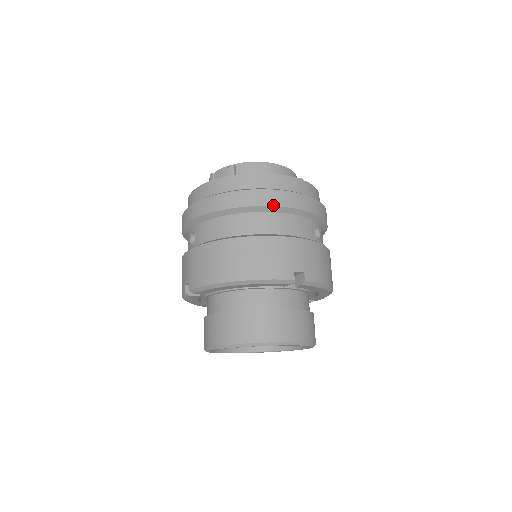
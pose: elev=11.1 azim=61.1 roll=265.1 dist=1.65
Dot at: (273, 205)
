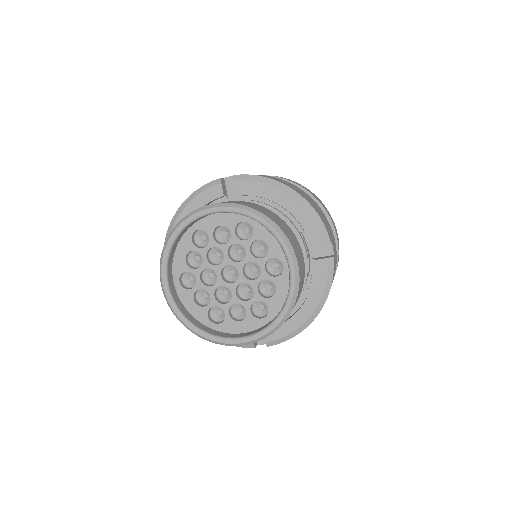
Dot at: occluded
